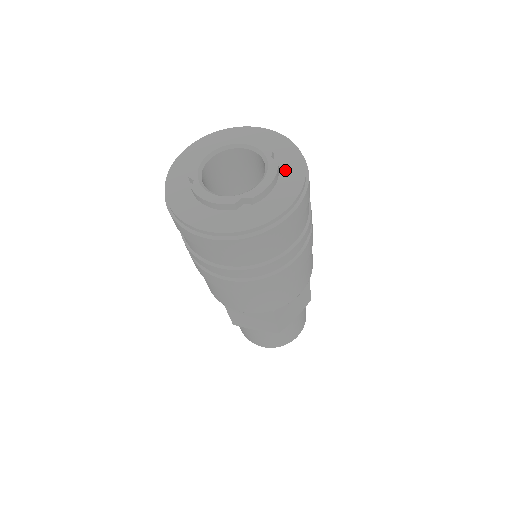
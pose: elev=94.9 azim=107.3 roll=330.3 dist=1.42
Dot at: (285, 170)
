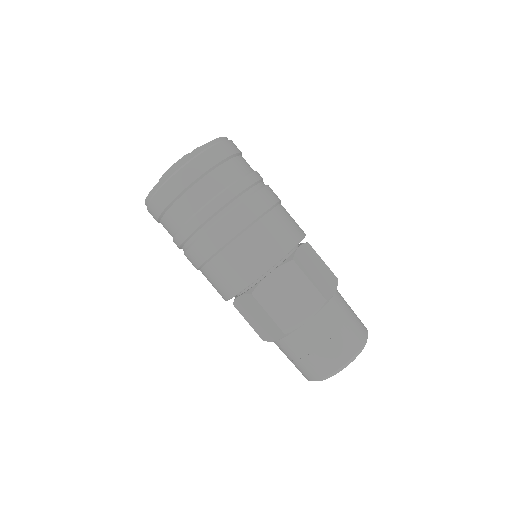
Dot at: occluded
